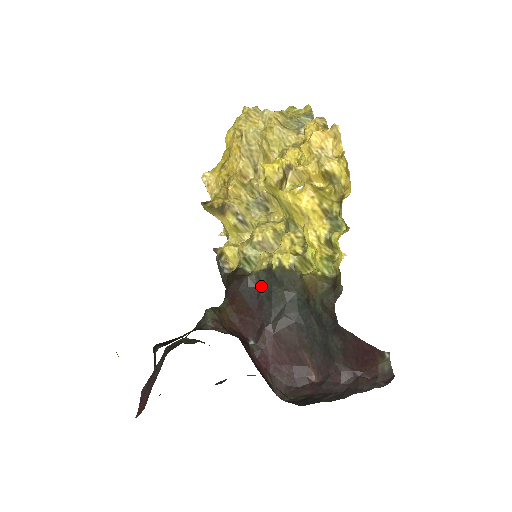
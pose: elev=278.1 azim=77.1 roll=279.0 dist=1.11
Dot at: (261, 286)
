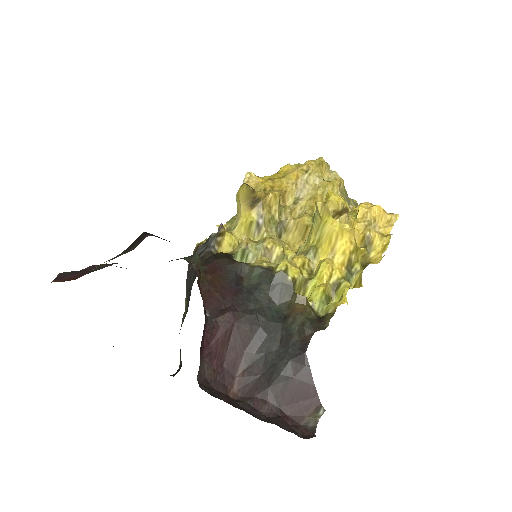
Dot at: (248, 279)
